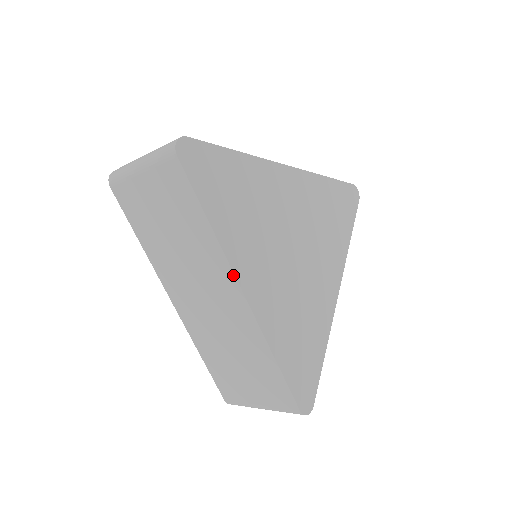
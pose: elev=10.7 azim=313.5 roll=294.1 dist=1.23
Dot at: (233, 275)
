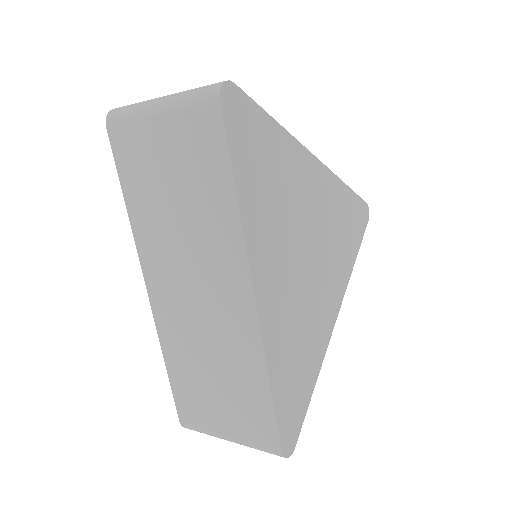
Dot at: (248, 270)
